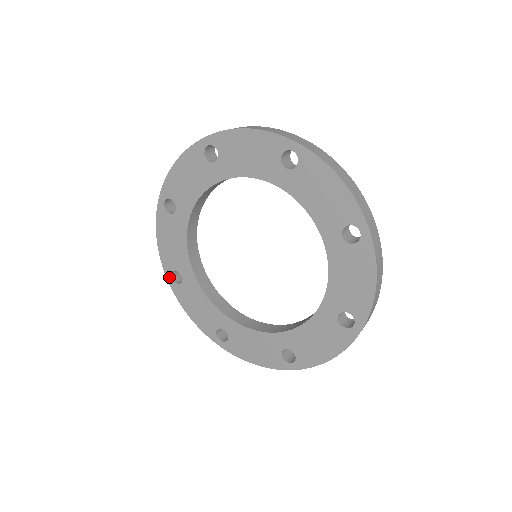
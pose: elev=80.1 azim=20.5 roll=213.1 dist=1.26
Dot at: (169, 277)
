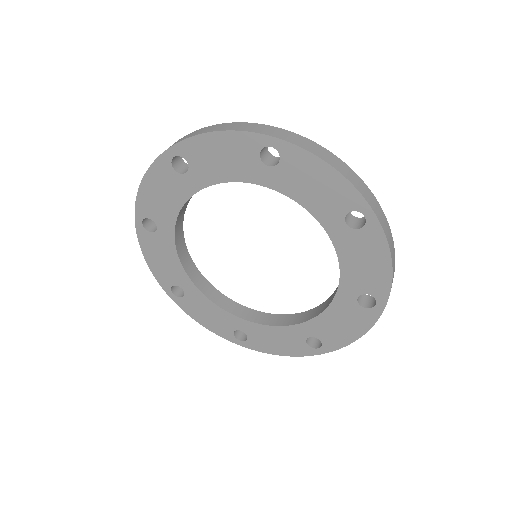
Dot at: (169, 293)
